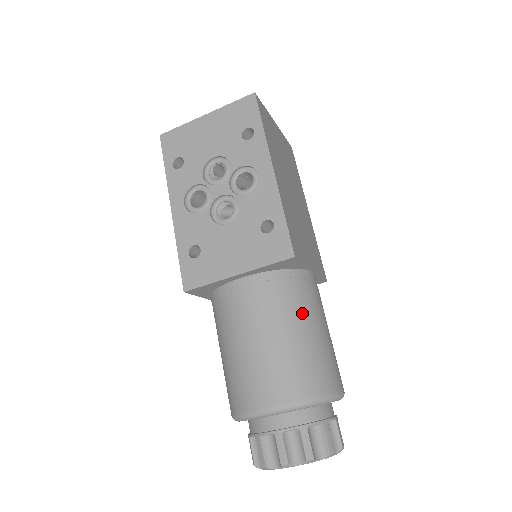
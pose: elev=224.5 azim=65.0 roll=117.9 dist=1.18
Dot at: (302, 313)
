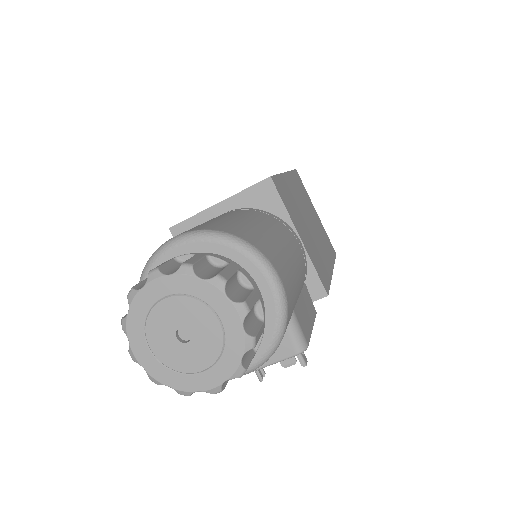
Dot at: (263, 222)
